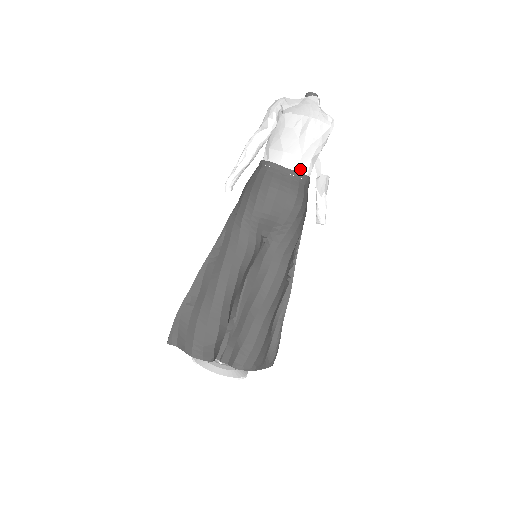
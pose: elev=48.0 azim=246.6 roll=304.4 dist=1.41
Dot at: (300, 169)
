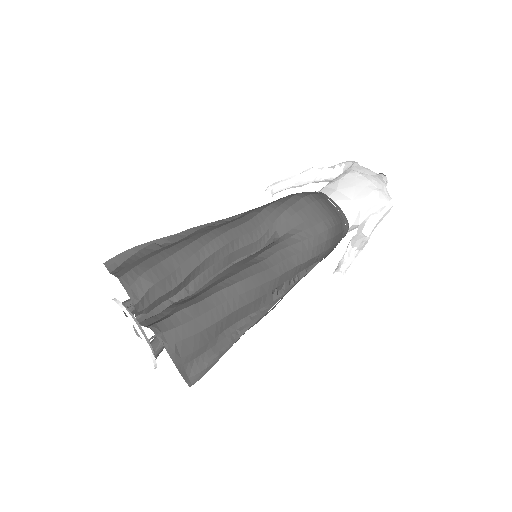
Dot at: (344, 210)
